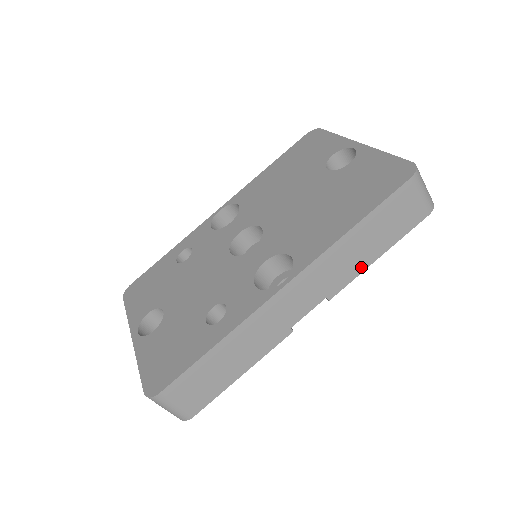
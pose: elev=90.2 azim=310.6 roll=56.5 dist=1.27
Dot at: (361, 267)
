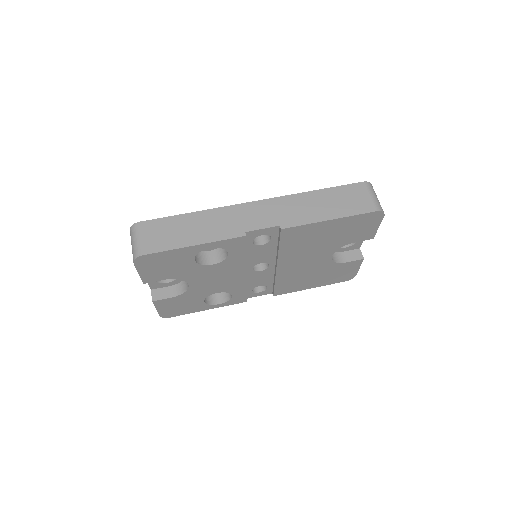
Dot at: (313, 219)
